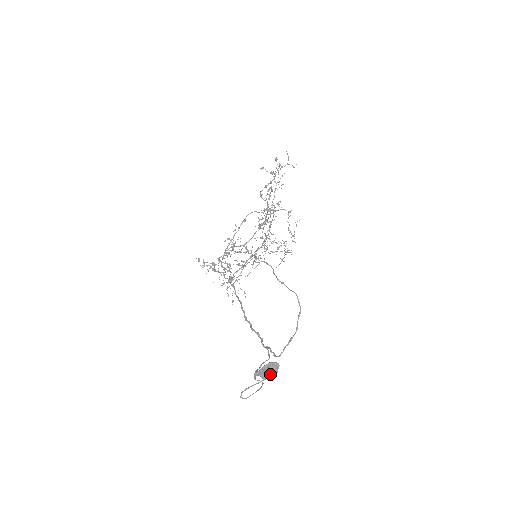
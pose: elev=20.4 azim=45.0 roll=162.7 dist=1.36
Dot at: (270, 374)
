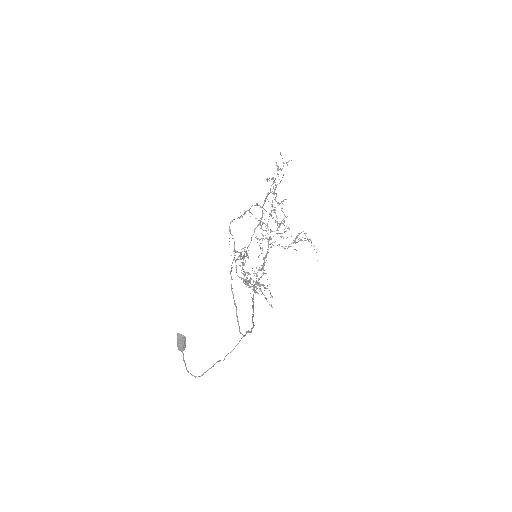
Dot at: (179, 345)
